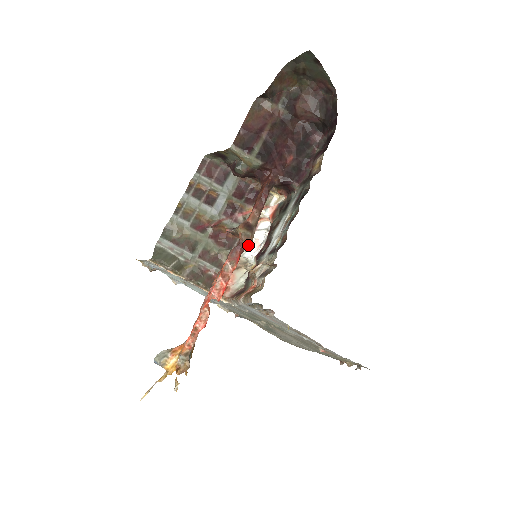
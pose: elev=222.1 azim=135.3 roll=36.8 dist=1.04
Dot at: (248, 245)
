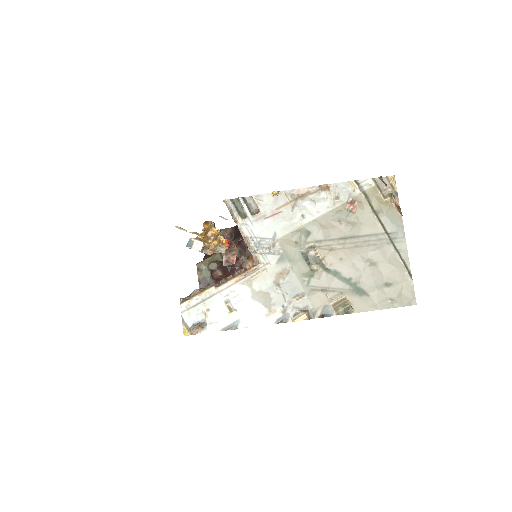
Dot at: (231, 242)
